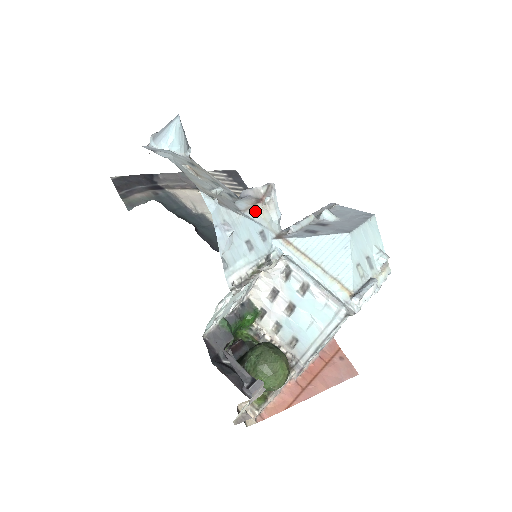
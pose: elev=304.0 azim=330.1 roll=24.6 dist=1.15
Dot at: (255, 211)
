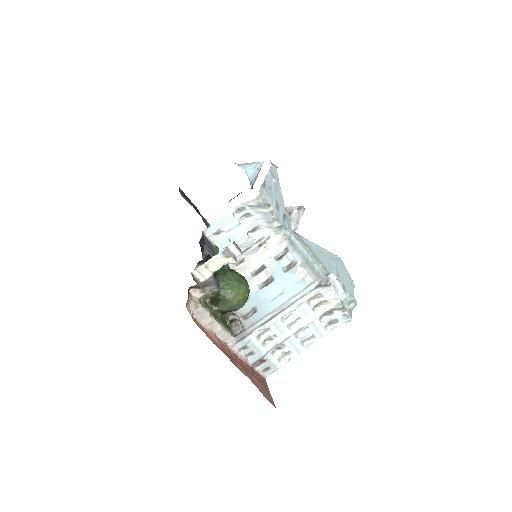
Dot at: (285, 209)
